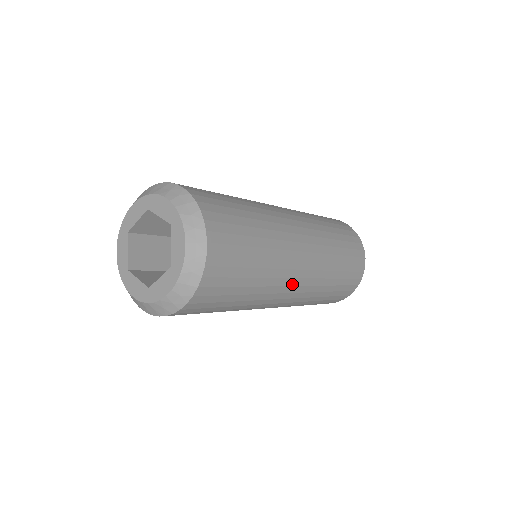
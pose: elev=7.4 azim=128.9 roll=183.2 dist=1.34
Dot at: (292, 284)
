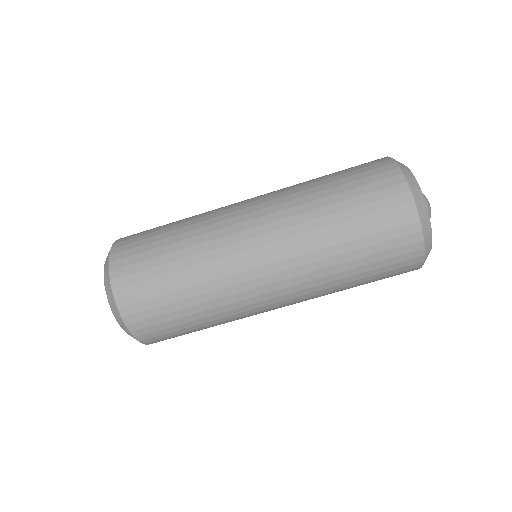
Dot at: (257, 285)
